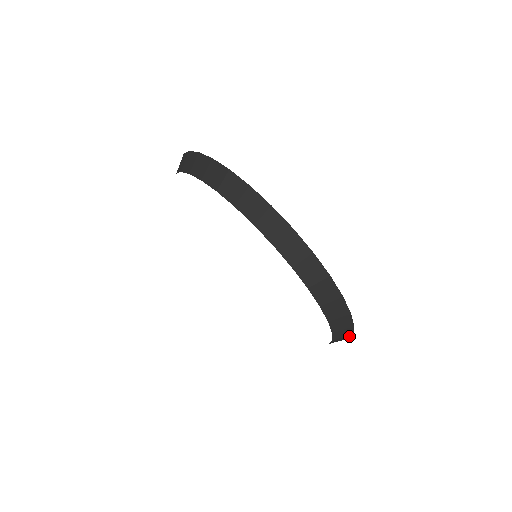
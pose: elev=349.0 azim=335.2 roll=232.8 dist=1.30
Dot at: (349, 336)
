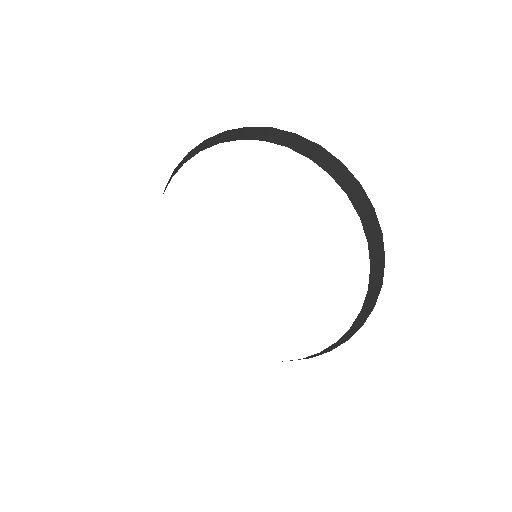
Dot at: (322, 353)
